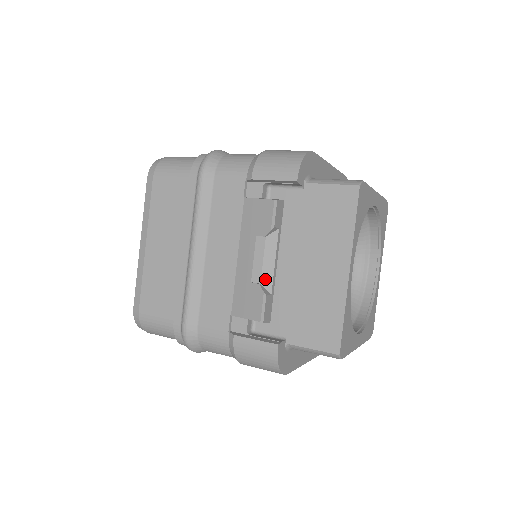
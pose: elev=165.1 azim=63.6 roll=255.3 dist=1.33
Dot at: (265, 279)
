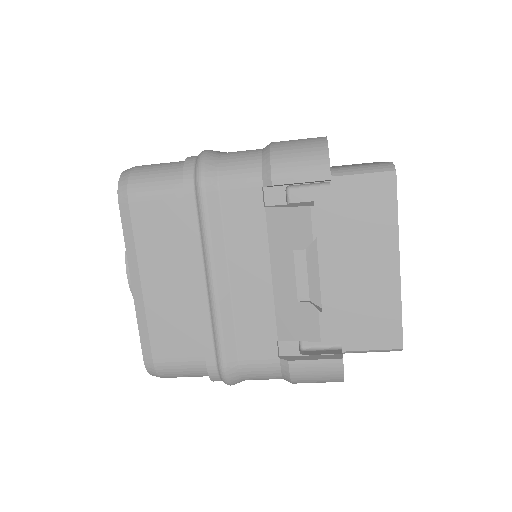
Dot at: (313, 294)
